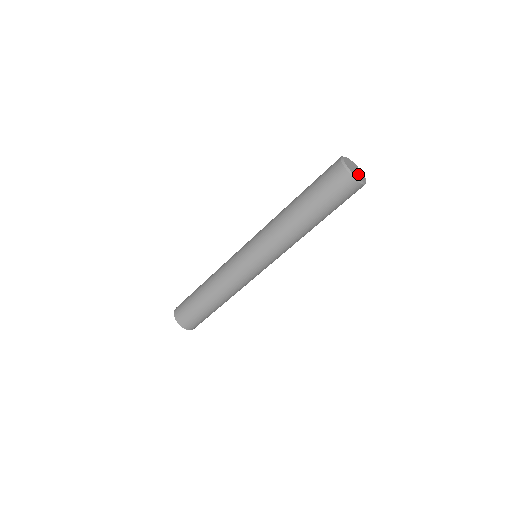
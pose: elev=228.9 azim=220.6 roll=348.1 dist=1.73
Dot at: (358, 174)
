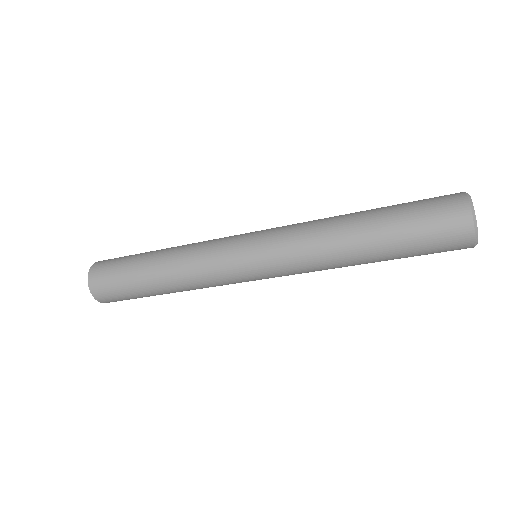
Dot at: occluded
